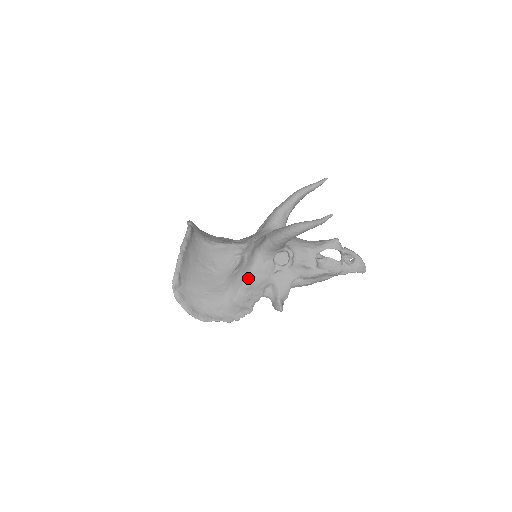
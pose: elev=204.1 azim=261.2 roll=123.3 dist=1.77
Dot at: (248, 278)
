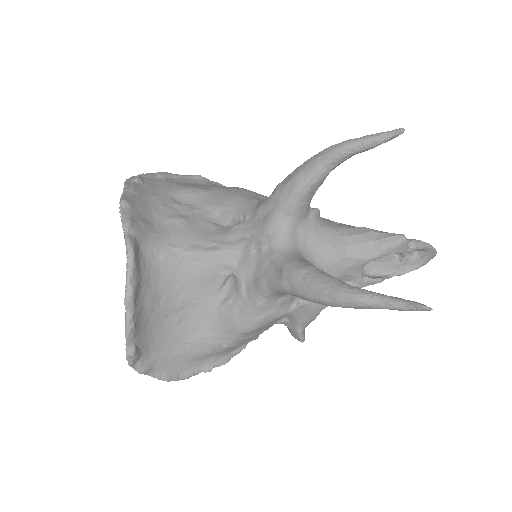
Dot at: (251, 324)
